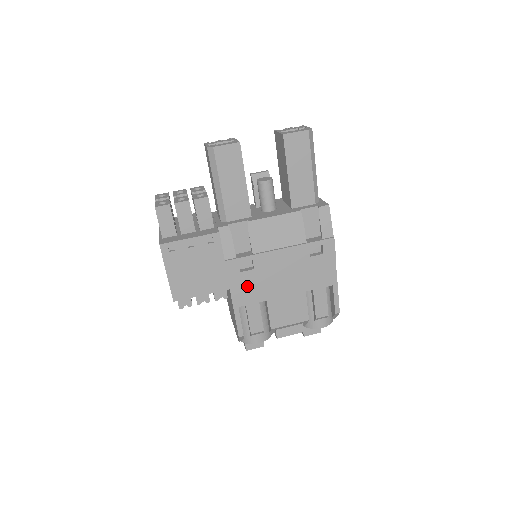
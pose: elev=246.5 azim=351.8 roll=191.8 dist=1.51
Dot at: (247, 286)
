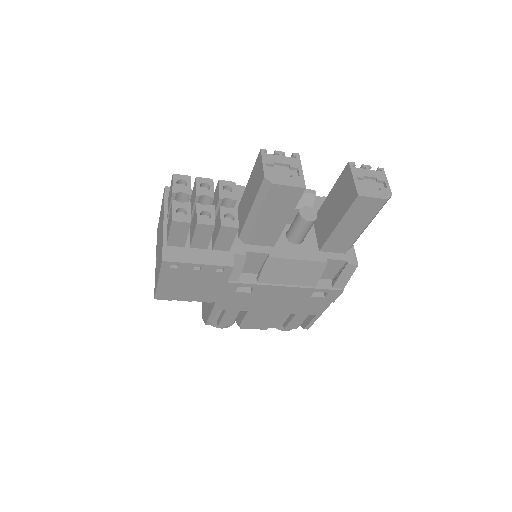
Dot at: (236, 300)
